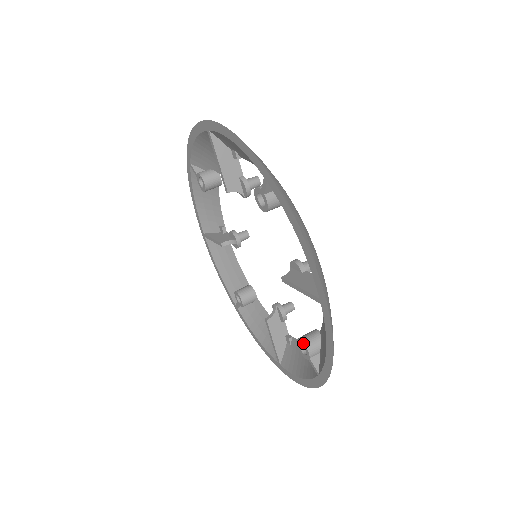
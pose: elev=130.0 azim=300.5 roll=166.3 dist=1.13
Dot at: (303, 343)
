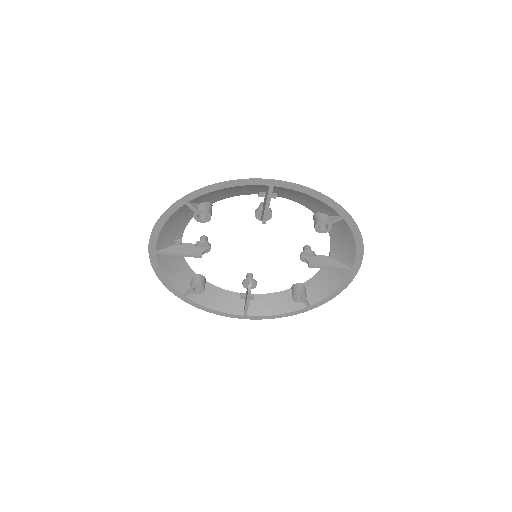
Dot at: (317, 224)
